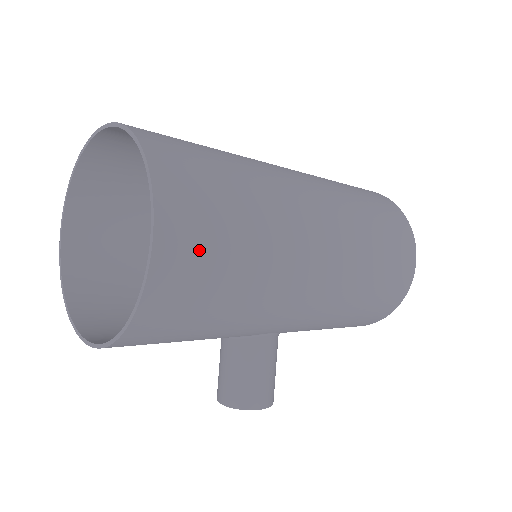
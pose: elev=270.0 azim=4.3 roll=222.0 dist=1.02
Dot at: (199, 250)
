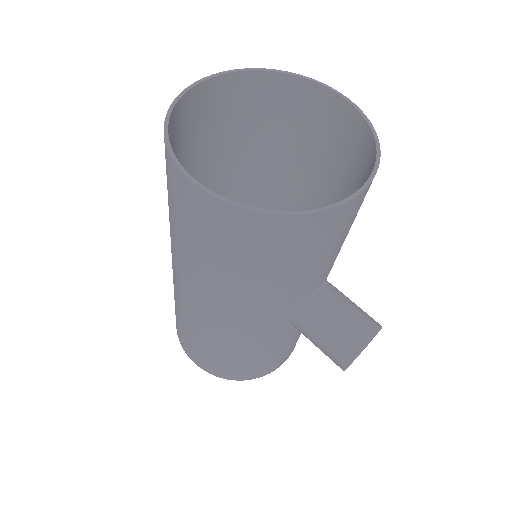
Dot at: (334, 128)
